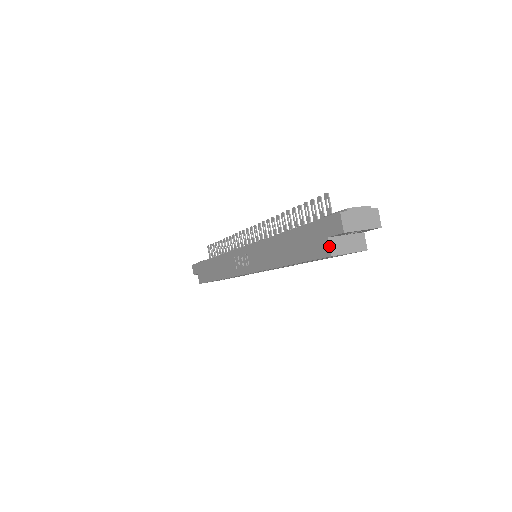
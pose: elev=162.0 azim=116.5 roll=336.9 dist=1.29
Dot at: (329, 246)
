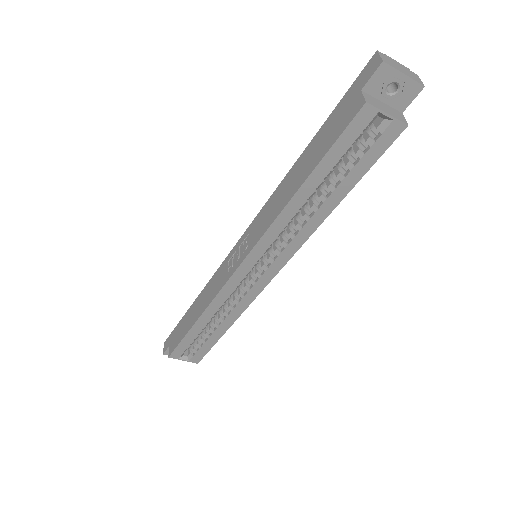
Dot at: (363, 95)
